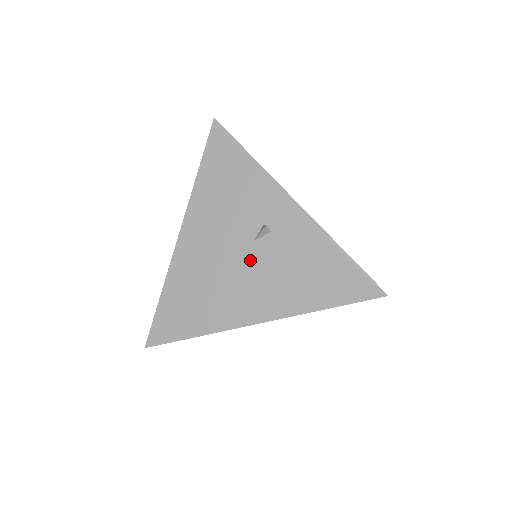
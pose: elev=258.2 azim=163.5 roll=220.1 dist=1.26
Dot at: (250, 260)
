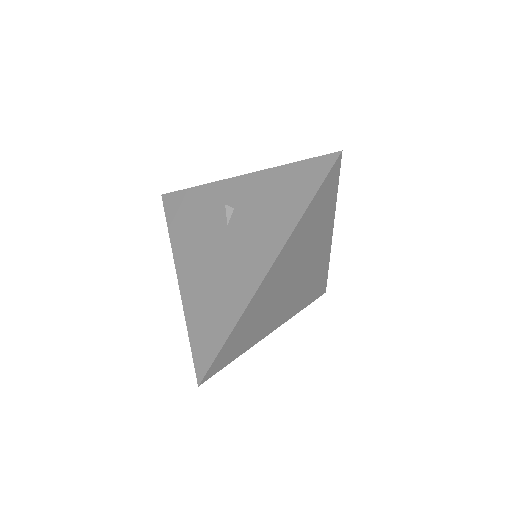
Dot at: (233, 239)
